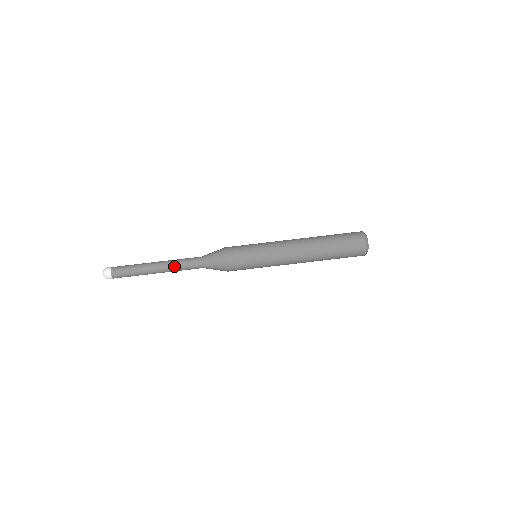
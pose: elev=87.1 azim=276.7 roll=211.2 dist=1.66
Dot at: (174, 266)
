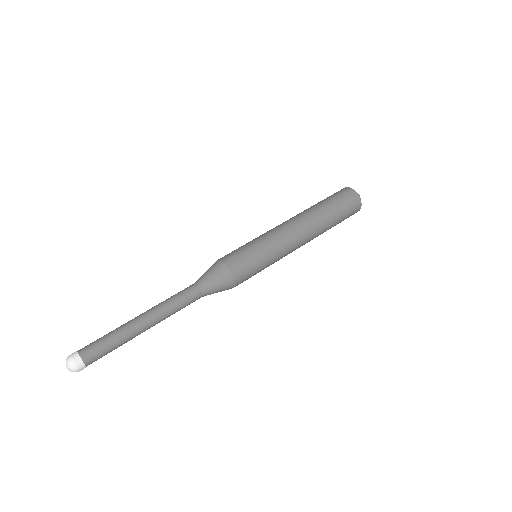
Dot at: (166, 307)
